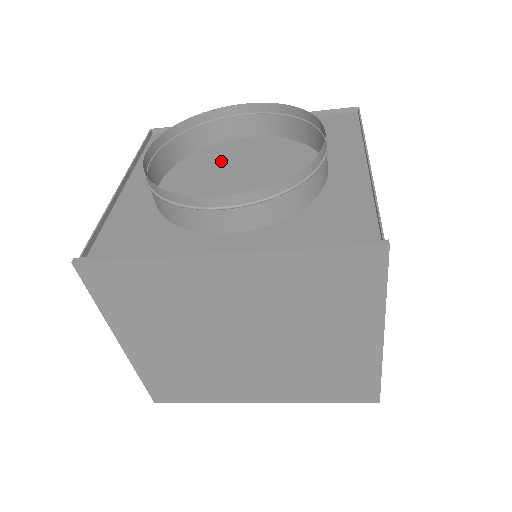
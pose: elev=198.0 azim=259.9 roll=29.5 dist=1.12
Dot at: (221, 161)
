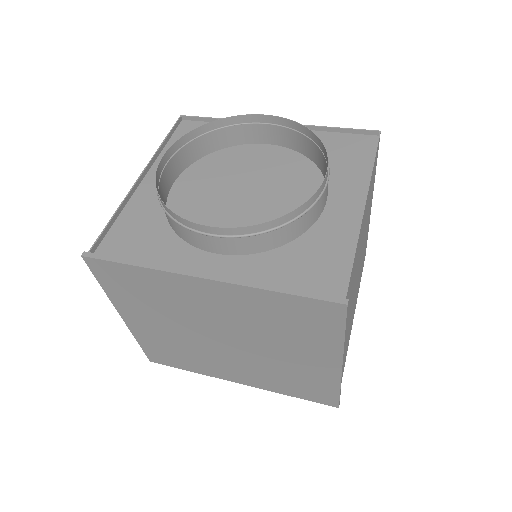
Dot at: (237, 164)
